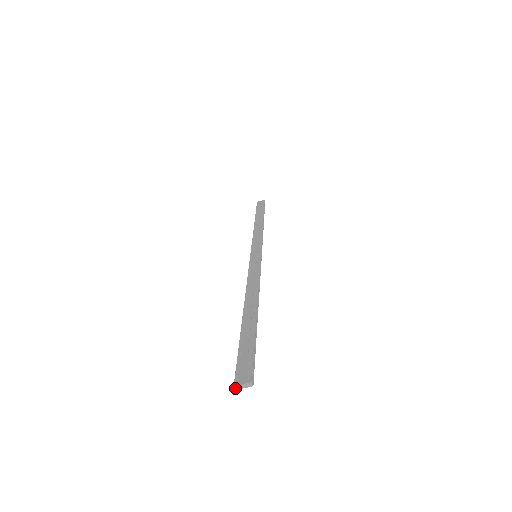
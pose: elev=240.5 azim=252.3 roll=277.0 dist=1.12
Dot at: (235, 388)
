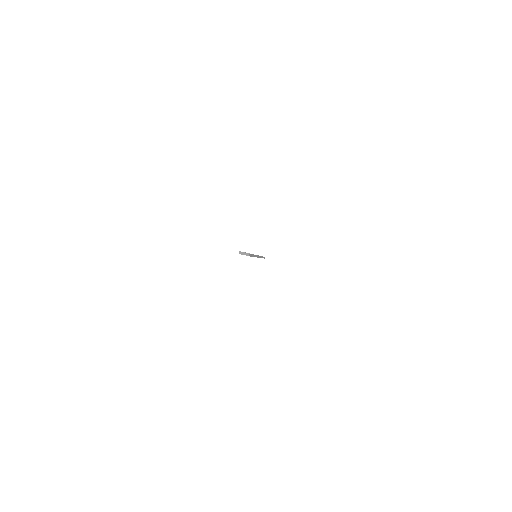
Dot at: (239, 252)
